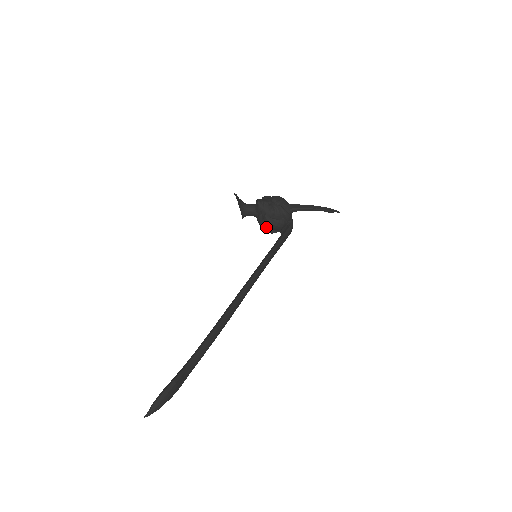
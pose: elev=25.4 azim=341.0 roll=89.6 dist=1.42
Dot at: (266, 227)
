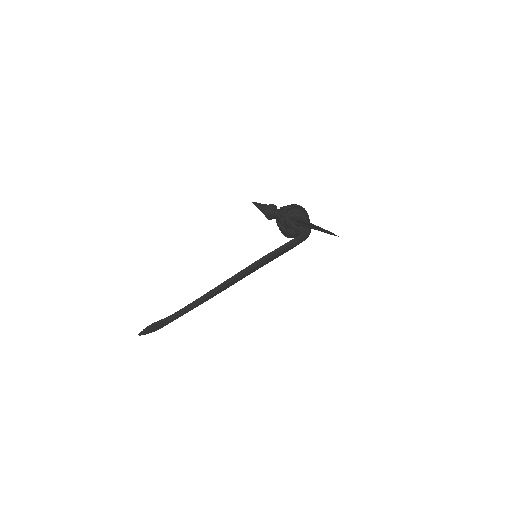
Dot at: (282, 232)
